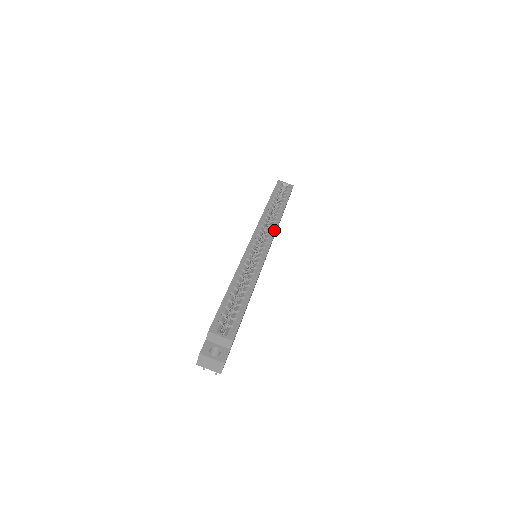
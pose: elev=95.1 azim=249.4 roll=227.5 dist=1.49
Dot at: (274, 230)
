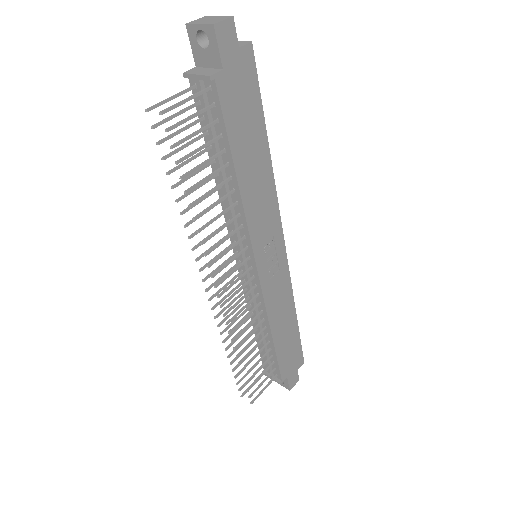
Dot at: (287, 271)
